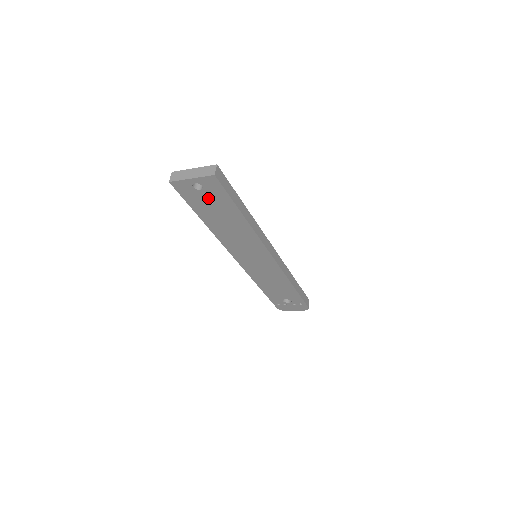
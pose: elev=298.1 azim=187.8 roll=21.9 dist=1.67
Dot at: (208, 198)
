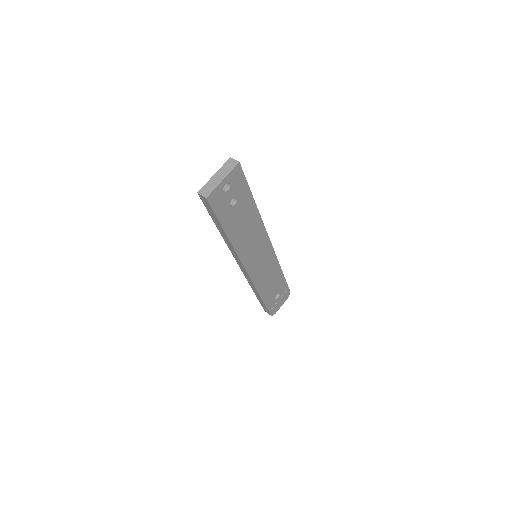
Dot at: occluded
